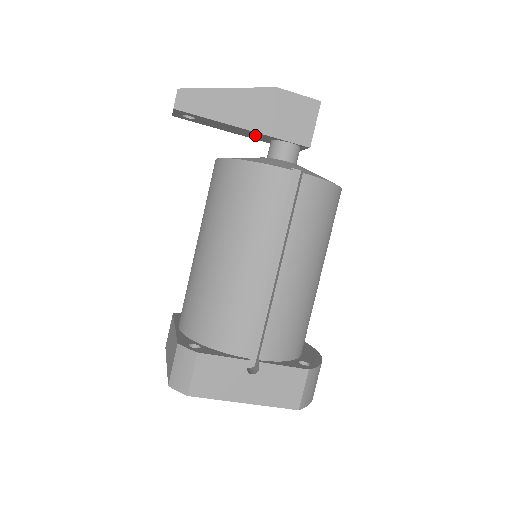
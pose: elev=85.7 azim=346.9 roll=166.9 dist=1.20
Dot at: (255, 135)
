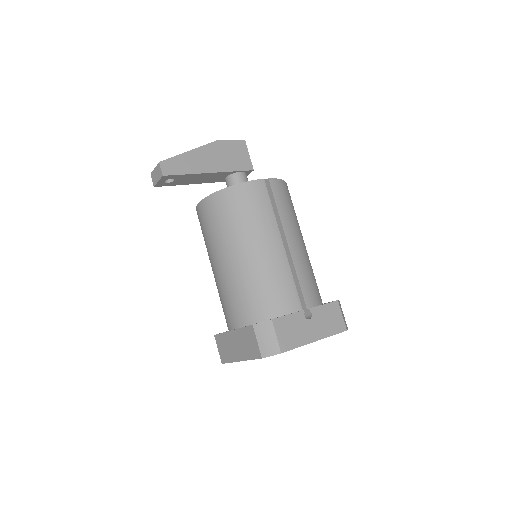
Dot at: (215, 177)
